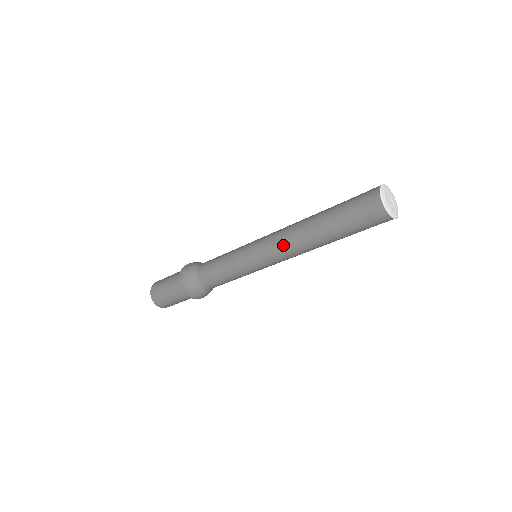
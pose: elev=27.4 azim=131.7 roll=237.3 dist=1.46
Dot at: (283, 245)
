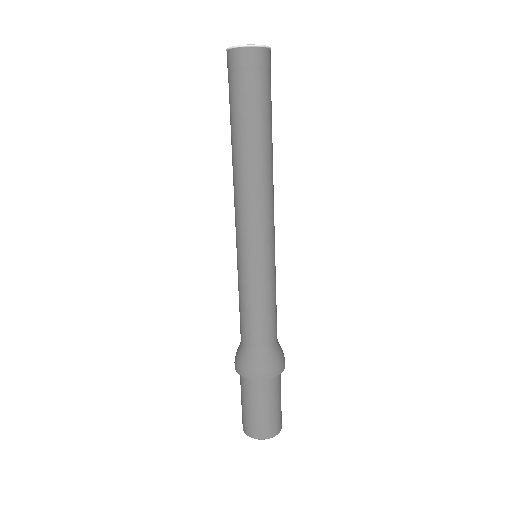
Dot at: (254, 202)
